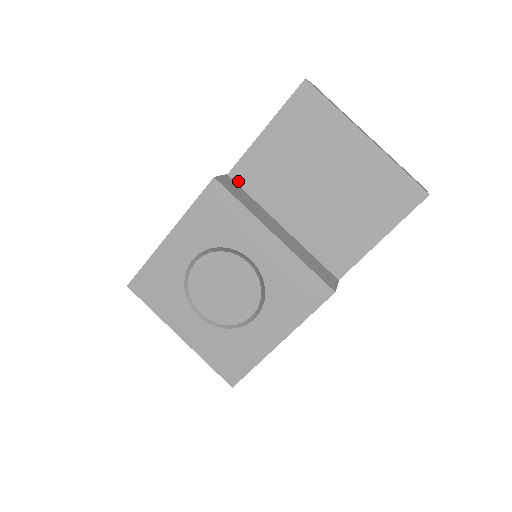
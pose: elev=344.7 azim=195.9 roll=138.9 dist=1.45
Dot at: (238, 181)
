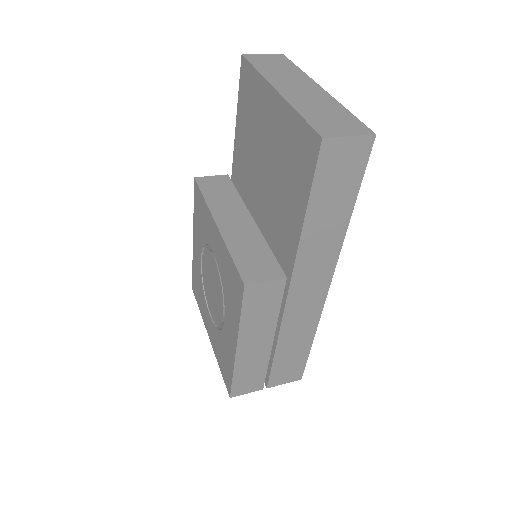
Dot at: (236, 179)
